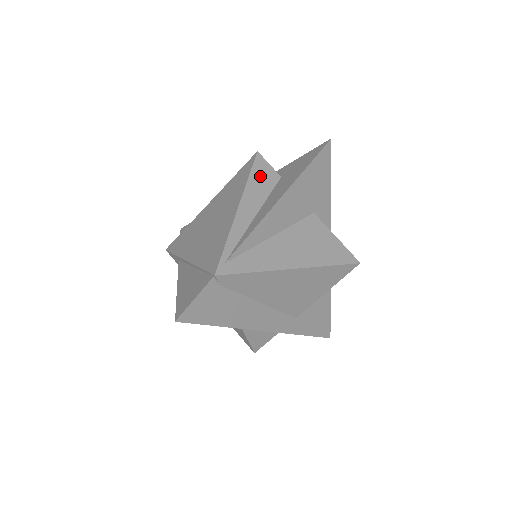
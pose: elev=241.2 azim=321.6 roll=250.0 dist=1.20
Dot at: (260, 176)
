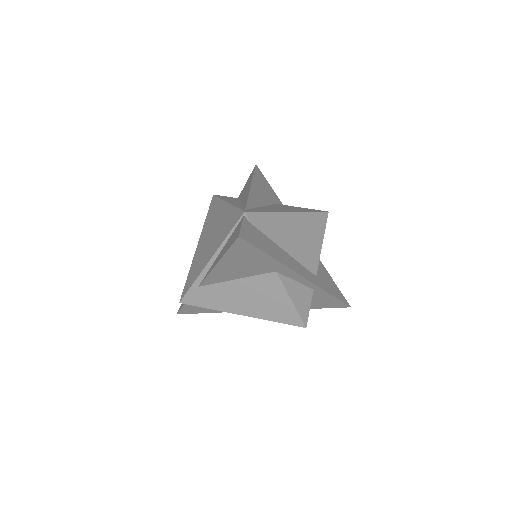
Dot at: (226, 198)
